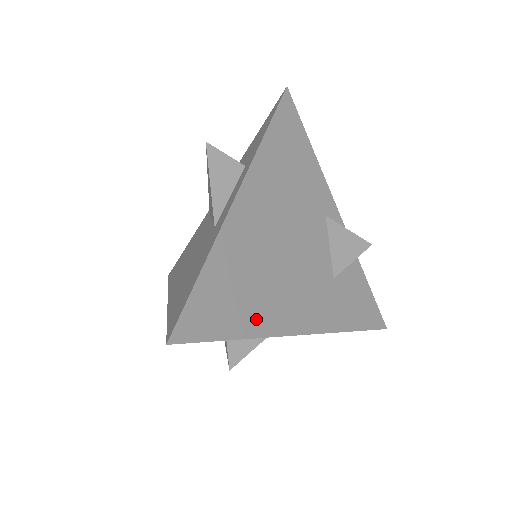
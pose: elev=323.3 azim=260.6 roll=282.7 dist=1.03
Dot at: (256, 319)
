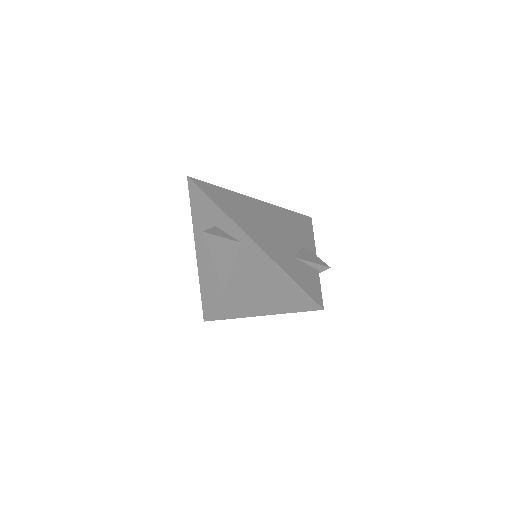
Dot at: (231, 213)
